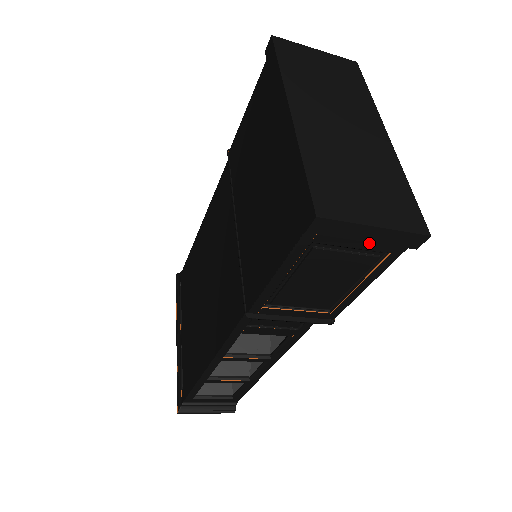
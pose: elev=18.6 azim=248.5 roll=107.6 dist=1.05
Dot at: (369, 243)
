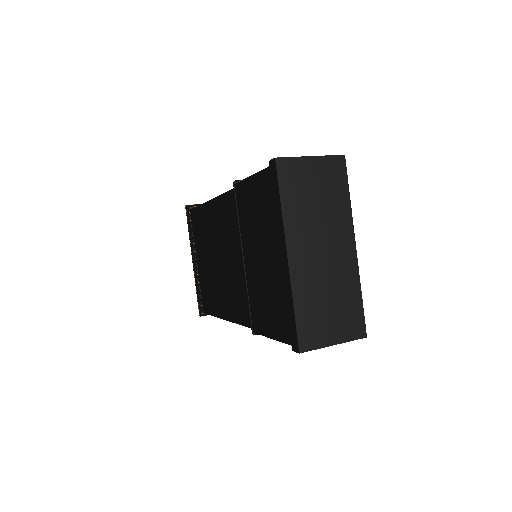
Dot at: occluded
